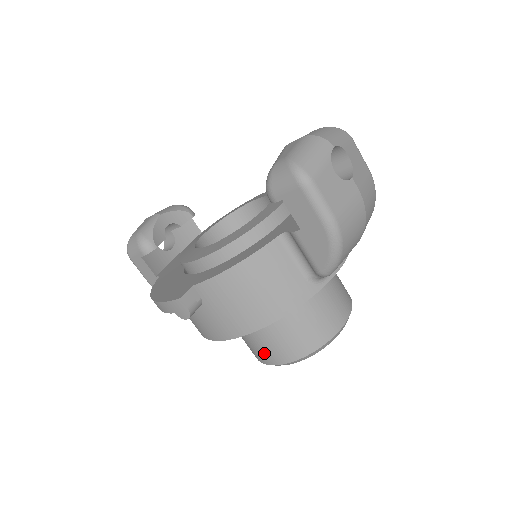
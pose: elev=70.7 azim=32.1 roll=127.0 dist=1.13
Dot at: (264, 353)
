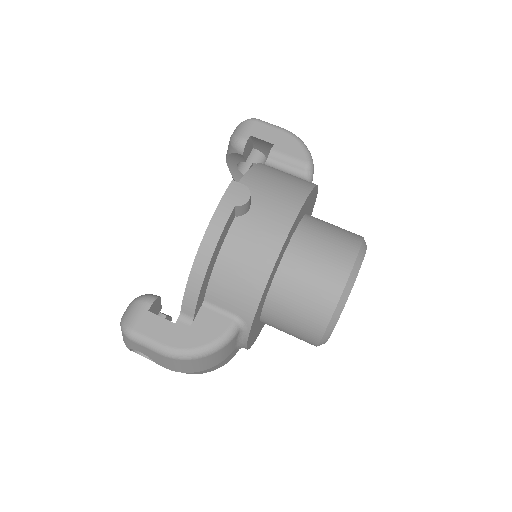
Dot at: (333, 265)
